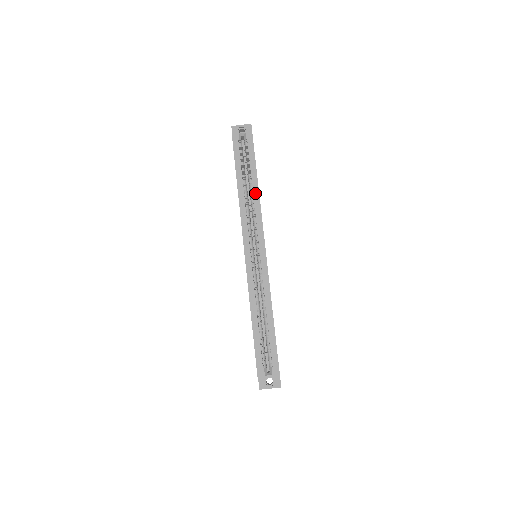
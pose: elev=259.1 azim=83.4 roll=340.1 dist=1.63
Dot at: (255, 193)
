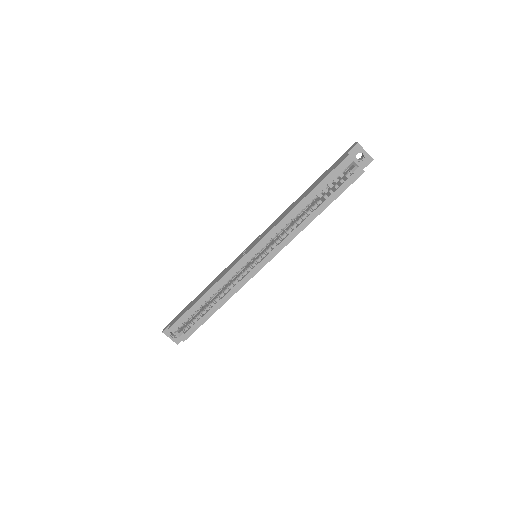
Dot at: (307, 220)
